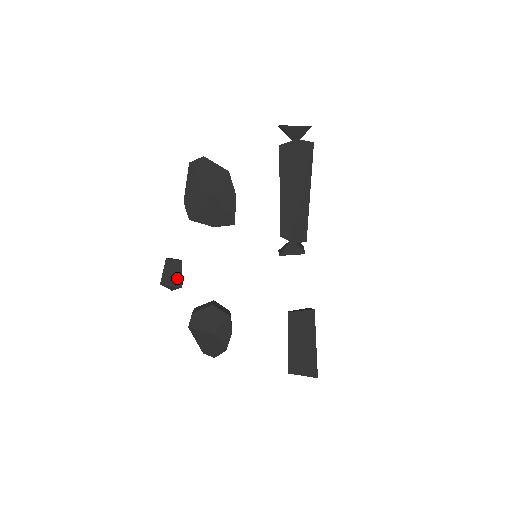
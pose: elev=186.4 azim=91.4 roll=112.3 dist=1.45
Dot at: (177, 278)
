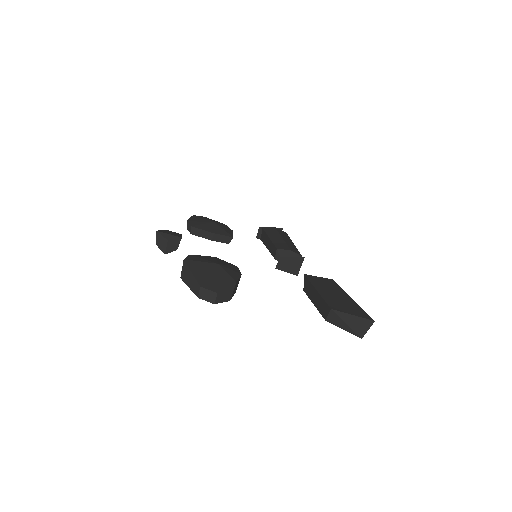
Dot at: (176, 235)
